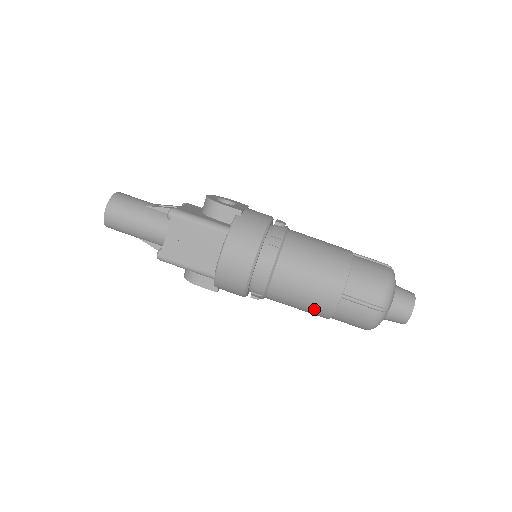
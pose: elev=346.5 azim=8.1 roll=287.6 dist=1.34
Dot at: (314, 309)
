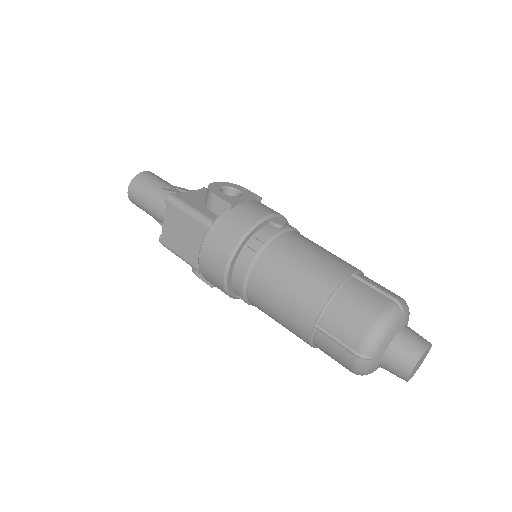
Dot at: (292, 332)
